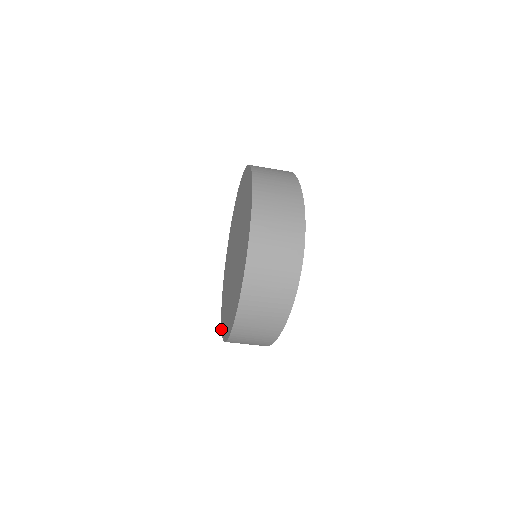
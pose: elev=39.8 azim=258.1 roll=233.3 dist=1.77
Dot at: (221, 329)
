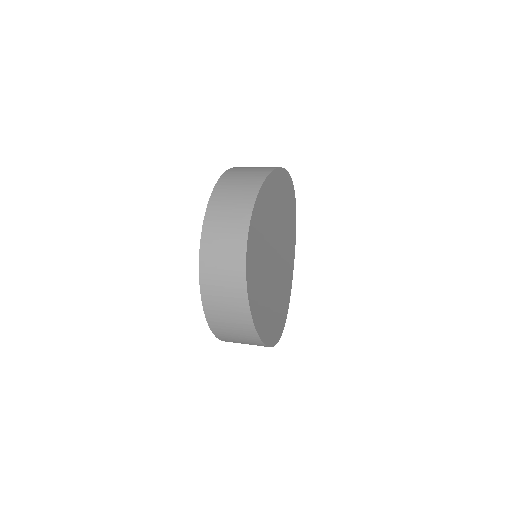
Dot at: occluded
